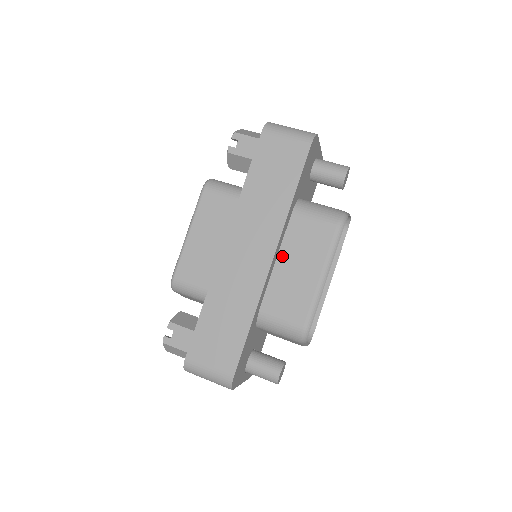
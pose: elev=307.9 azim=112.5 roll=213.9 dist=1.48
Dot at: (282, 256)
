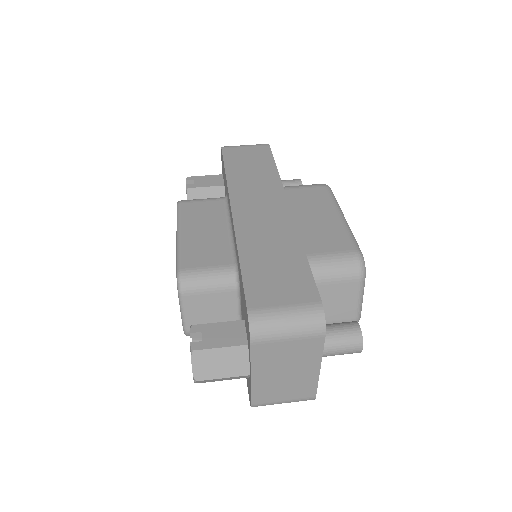
Dot at: occluded
